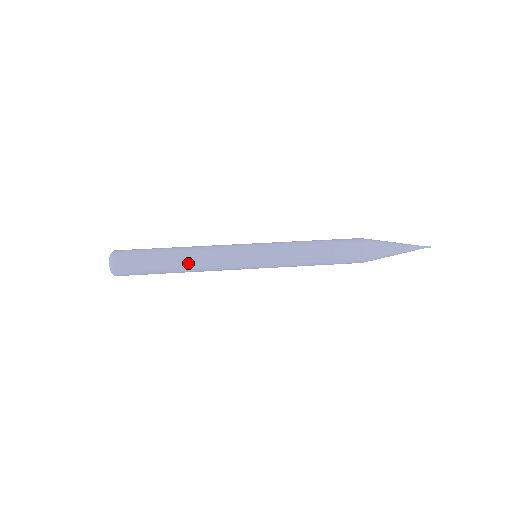
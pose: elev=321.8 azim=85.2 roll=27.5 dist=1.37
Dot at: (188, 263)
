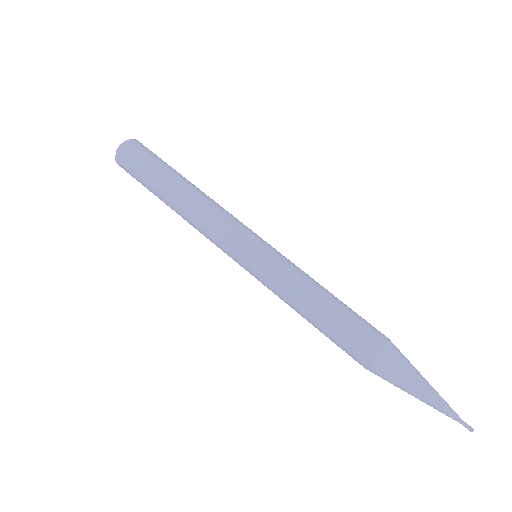
Dot at: (181, 205)
